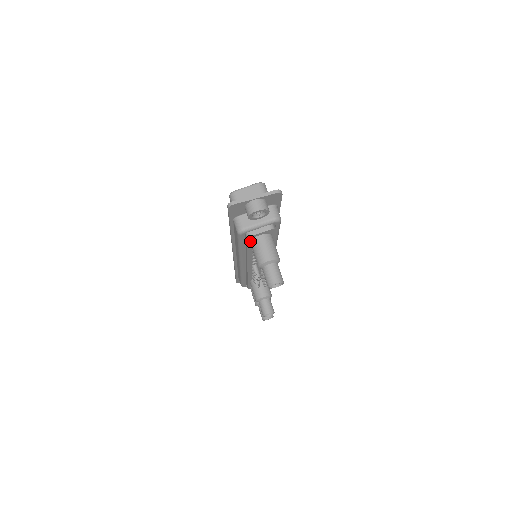
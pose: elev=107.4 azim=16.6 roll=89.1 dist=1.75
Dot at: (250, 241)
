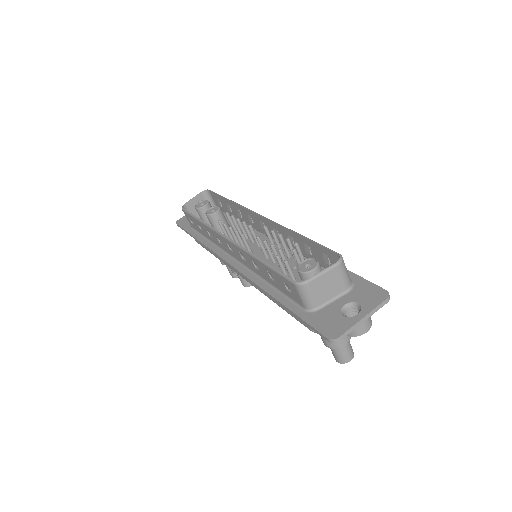
Dot at: occluded
